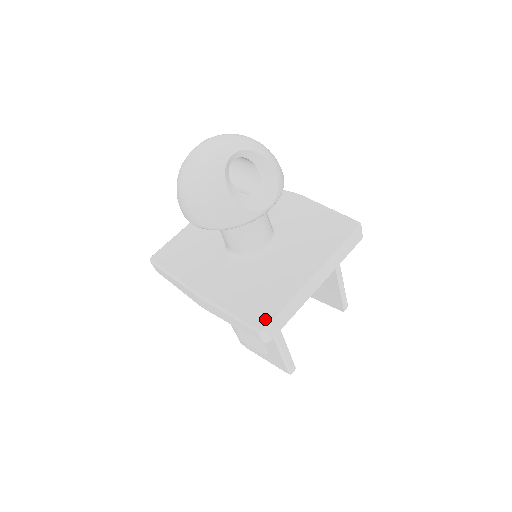
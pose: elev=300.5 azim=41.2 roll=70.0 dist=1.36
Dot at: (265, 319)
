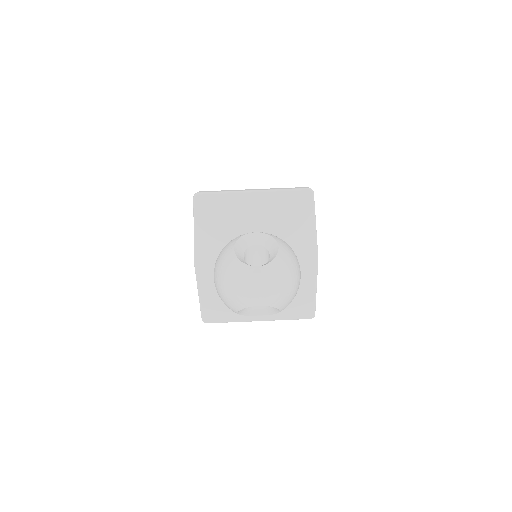
Dot at: (211, 318)
